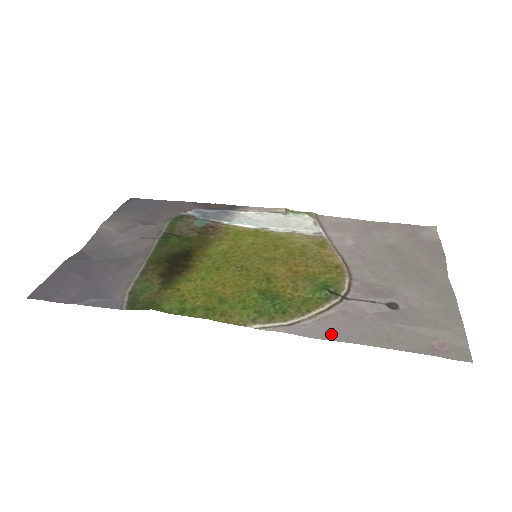
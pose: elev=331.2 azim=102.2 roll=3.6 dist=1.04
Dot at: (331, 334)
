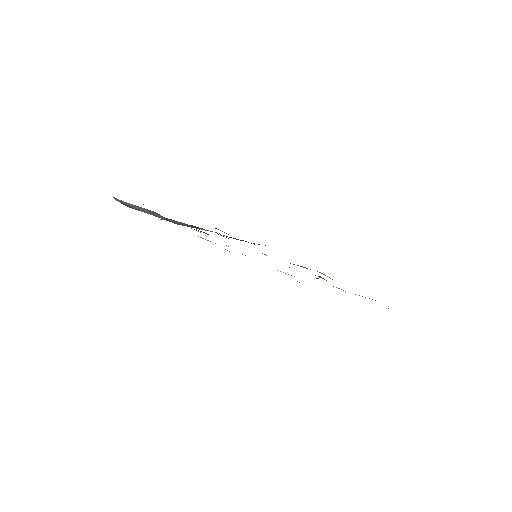
Dot at: occluded
